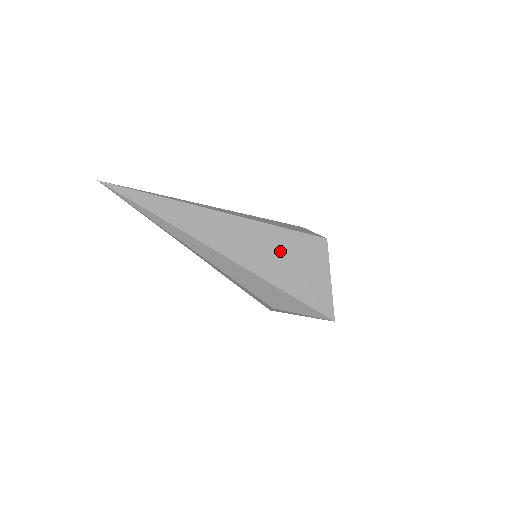
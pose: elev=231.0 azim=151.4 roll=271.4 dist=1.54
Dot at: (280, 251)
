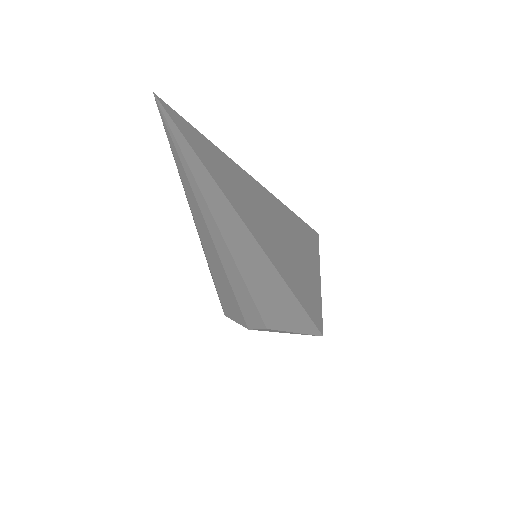
Dot at: (301, 253)
